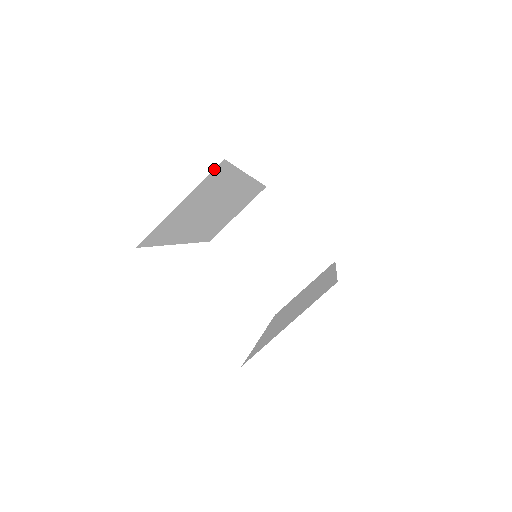
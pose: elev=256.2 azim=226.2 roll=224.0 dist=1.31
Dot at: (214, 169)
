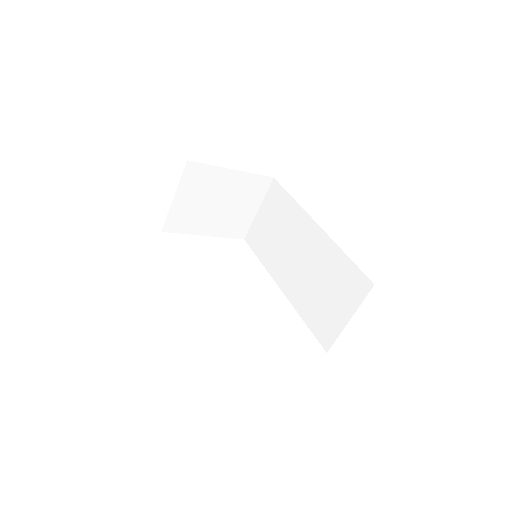
Dot at: occluded
